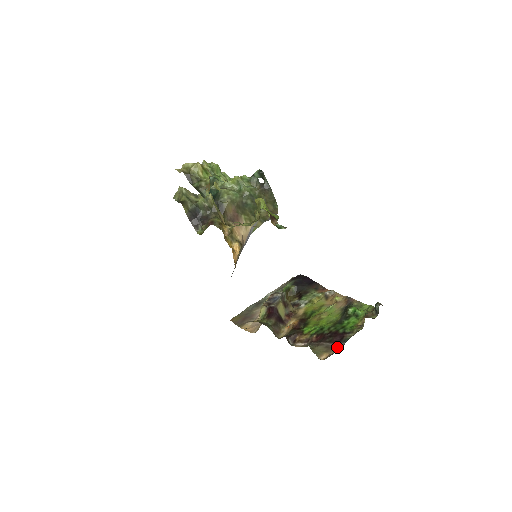
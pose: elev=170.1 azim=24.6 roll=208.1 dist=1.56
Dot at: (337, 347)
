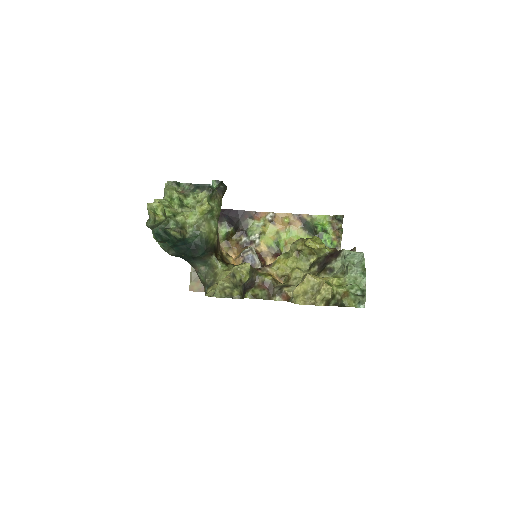
Dot at: occluded
